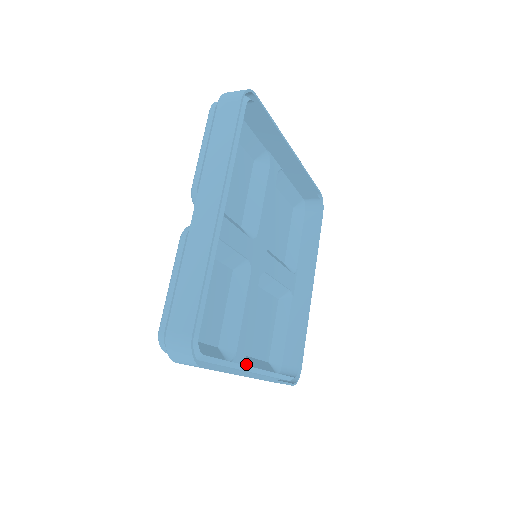
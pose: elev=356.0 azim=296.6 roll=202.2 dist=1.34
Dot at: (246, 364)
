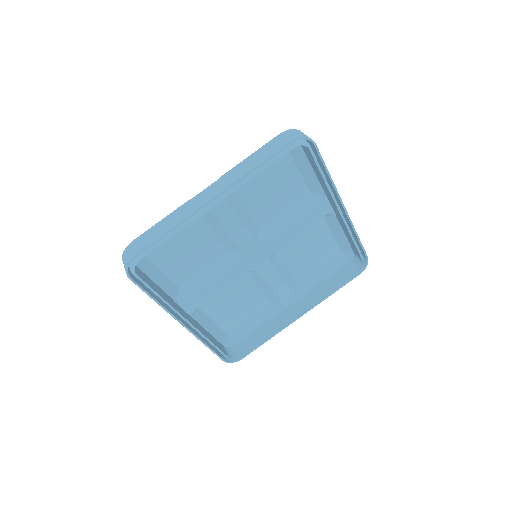
Dot at: (192, 314)
